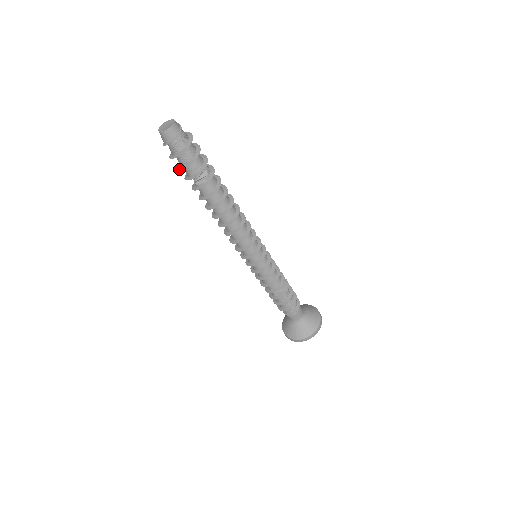
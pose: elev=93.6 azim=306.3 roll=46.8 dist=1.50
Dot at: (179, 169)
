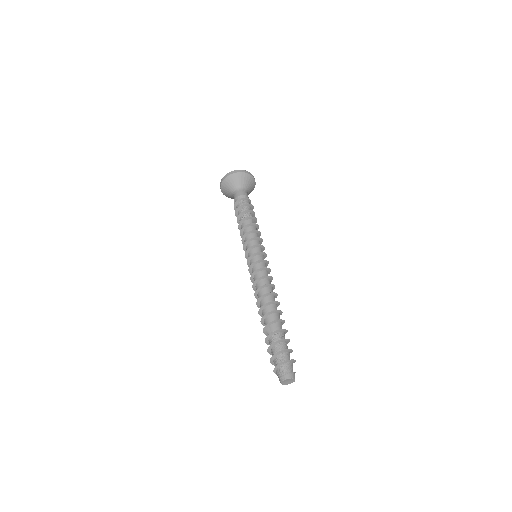
Dot at: occluded
